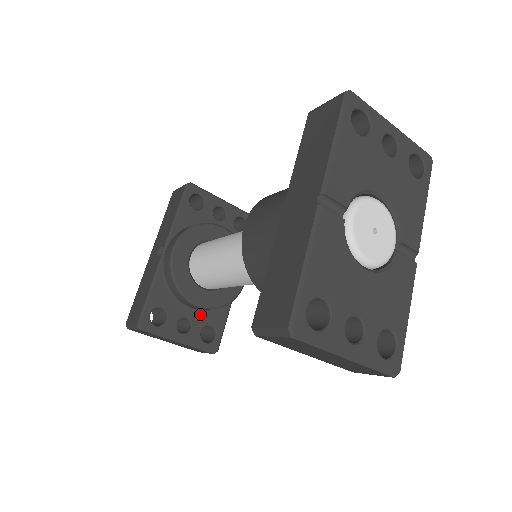
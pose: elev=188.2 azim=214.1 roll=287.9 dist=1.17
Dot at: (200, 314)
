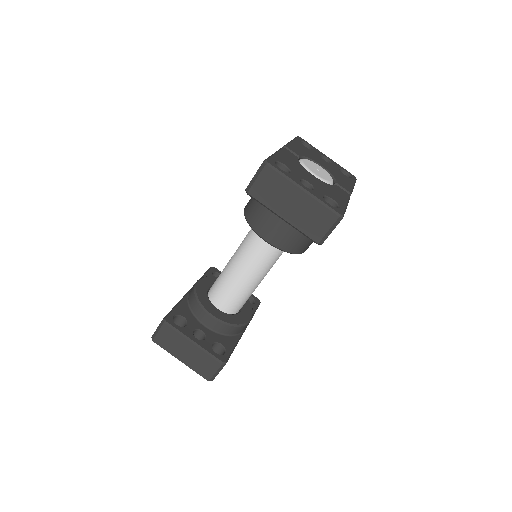
Dot at: (213, 334)
